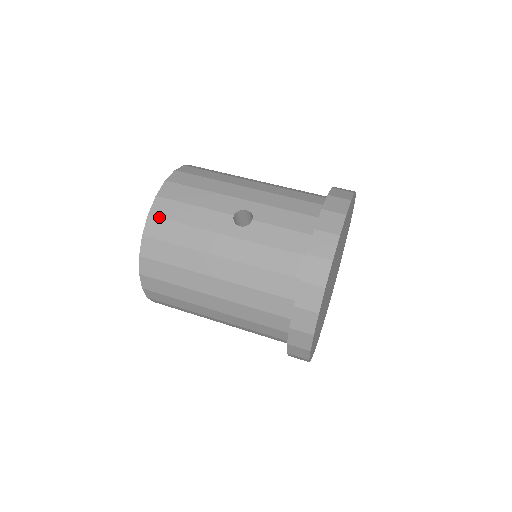
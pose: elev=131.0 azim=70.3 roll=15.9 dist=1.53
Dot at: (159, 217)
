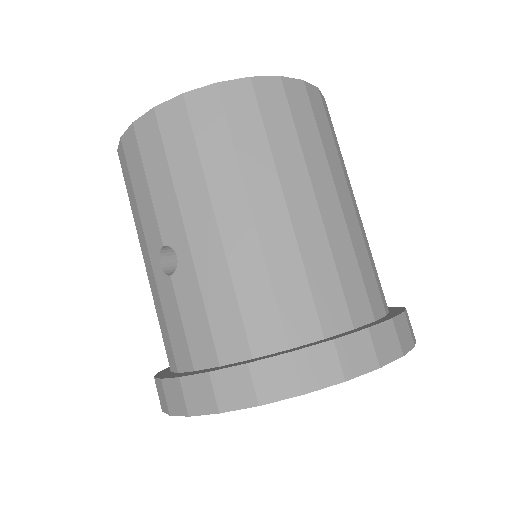
Dot at: (124, 154)
